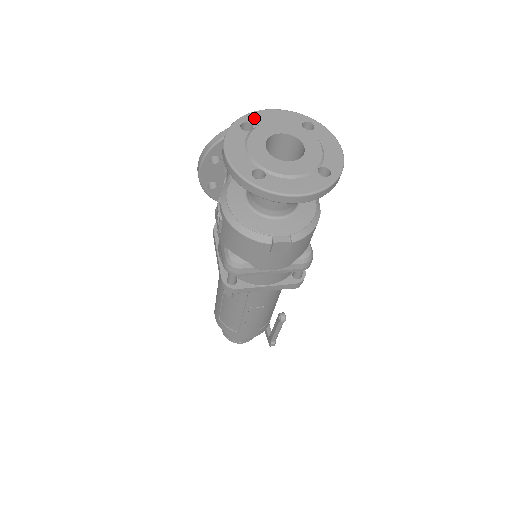
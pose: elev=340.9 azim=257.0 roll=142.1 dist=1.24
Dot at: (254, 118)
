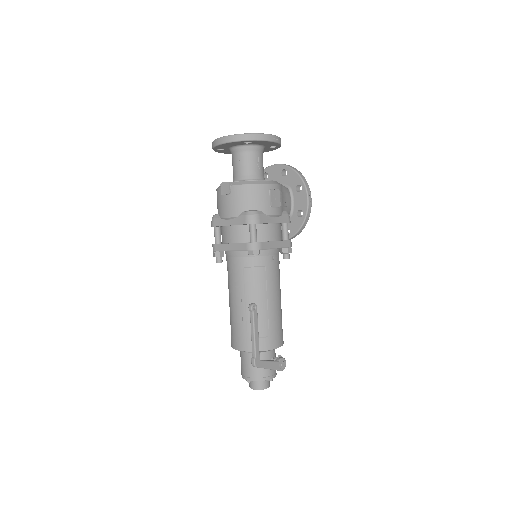
Dot at: occluded
